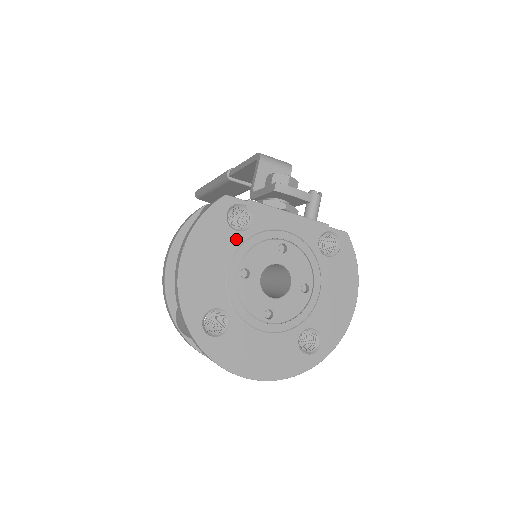
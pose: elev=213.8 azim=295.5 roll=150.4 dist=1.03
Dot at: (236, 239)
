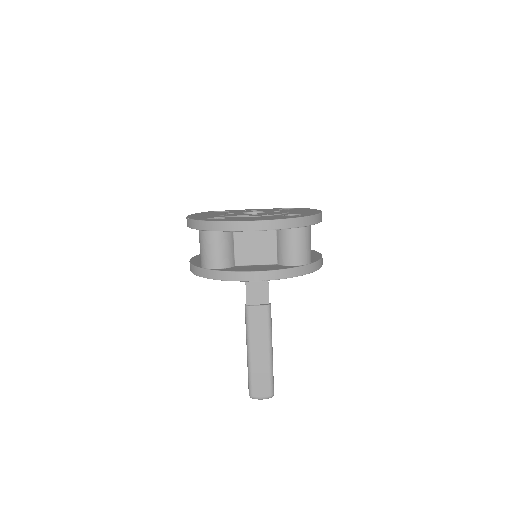
Dot at: occluded
